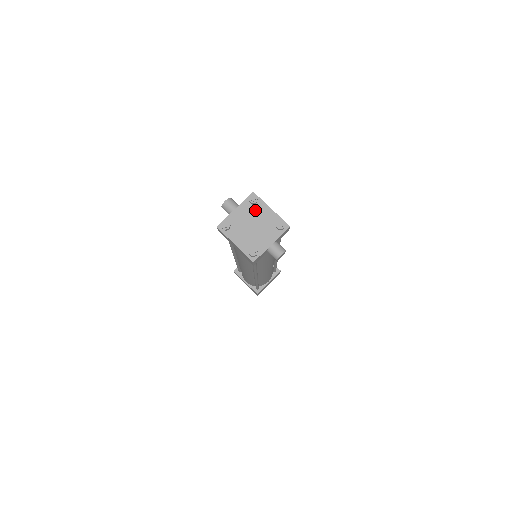
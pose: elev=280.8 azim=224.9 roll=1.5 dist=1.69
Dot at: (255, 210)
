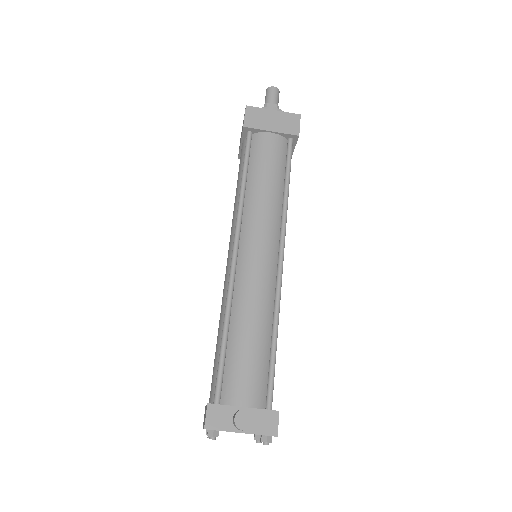
Dot at: occluded
